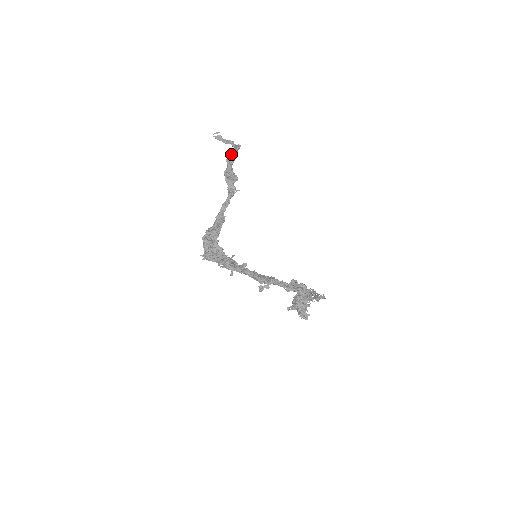
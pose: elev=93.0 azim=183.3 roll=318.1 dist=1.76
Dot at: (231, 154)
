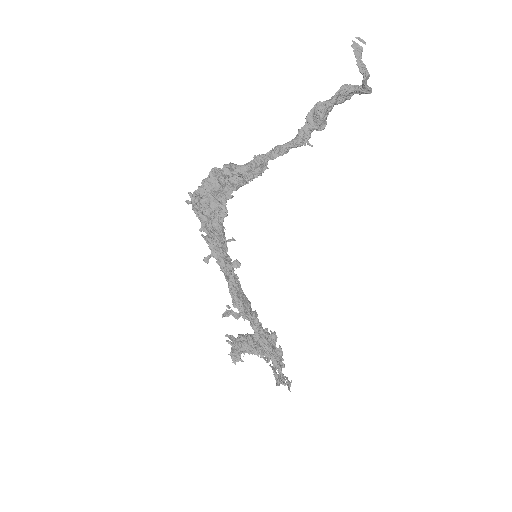
Dot at: (350, 89)
